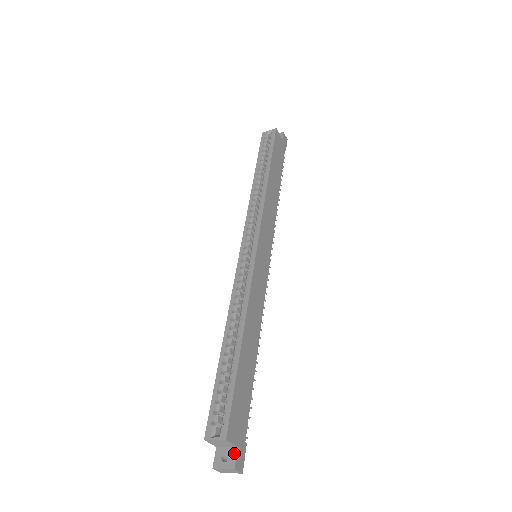
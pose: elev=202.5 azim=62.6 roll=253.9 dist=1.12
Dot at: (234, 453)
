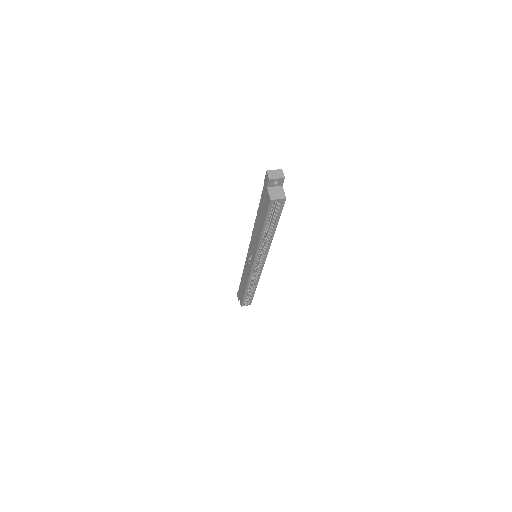
Dot at: occluded
